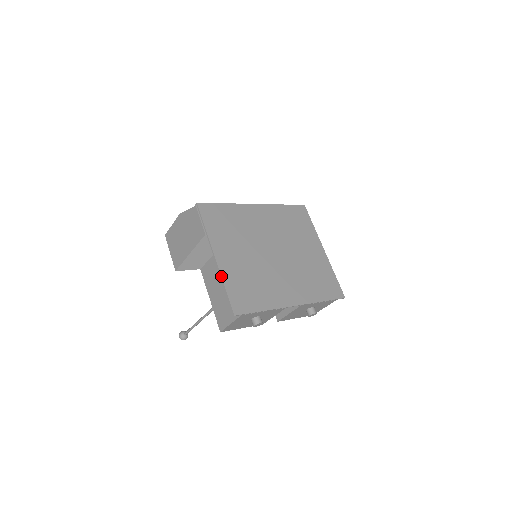
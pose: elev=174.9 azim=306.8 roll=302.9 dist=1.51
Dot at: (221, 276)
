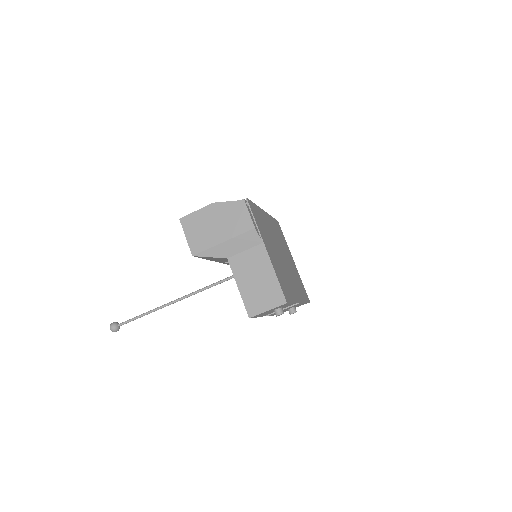
Dot at: (273, 267)
